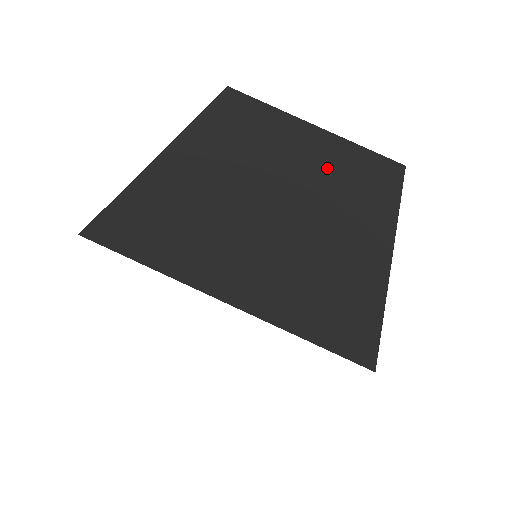
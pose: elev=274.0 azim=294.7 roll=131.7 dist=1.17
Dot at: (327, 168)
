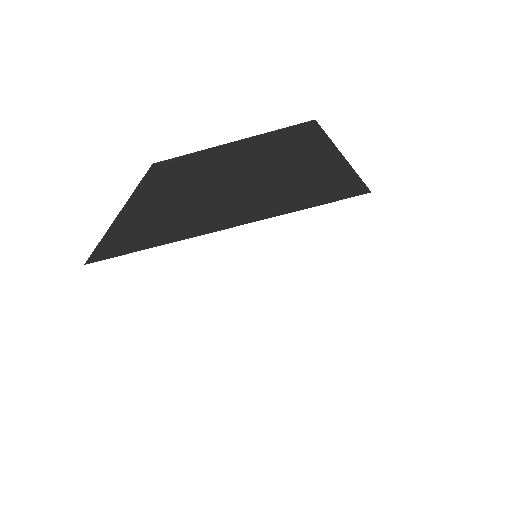
Dot at: (255, 150)
